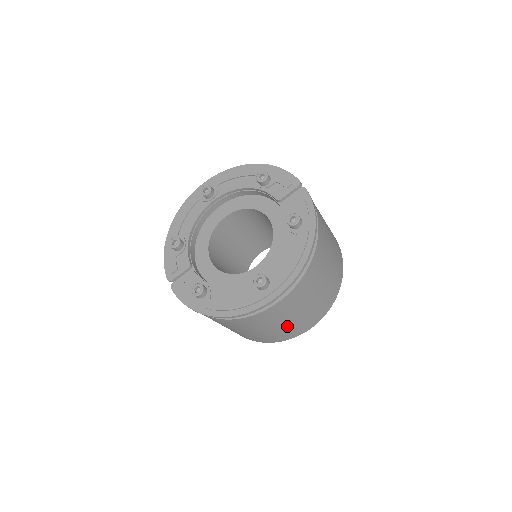
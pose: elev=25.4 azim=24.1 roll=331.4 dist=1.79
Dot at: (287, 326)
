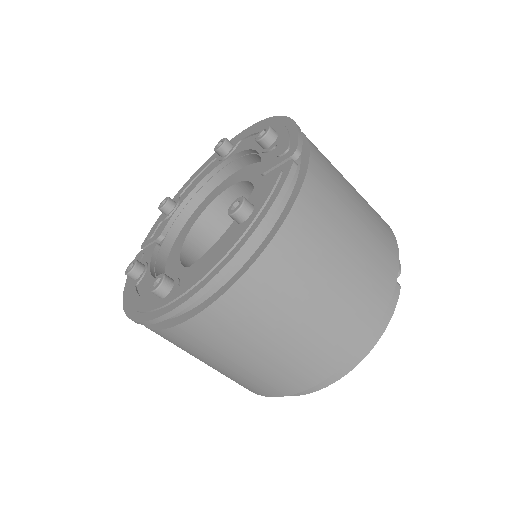
Dot at: (231, 372)
